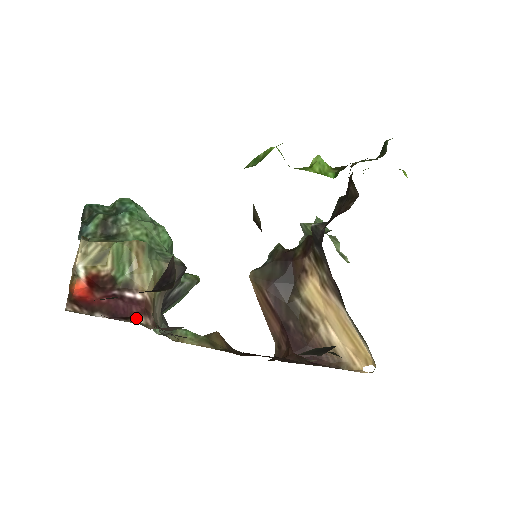
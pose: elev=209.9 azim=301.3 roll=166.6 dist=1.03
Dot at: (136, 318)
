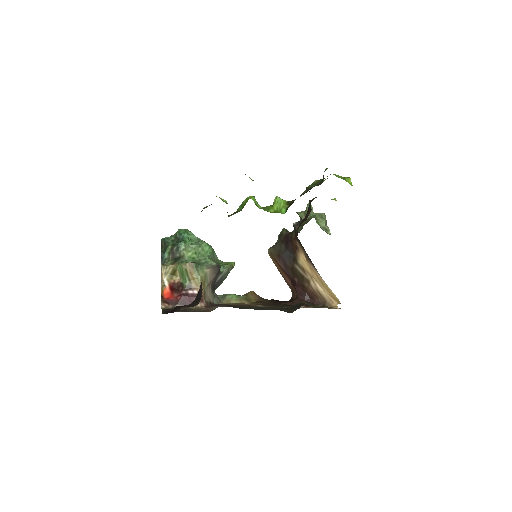
Dot at: occluded
